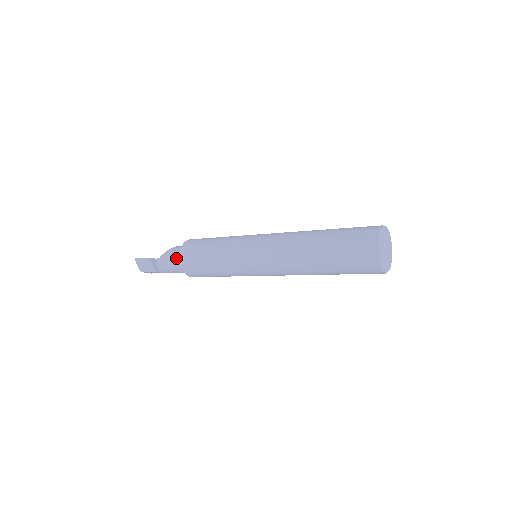
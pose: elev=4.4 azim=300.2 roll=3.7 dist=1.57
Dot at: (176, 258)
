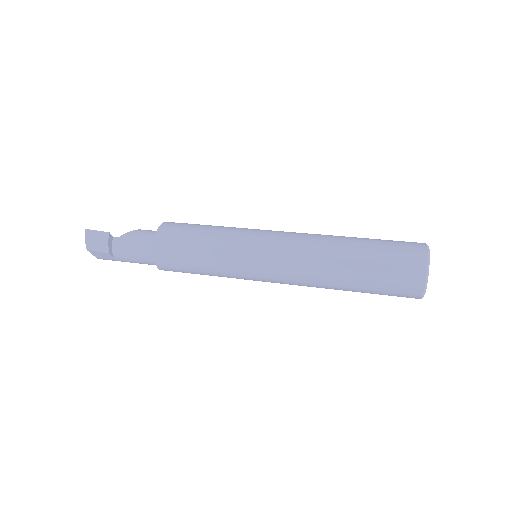
Dot at: (145, 240)
